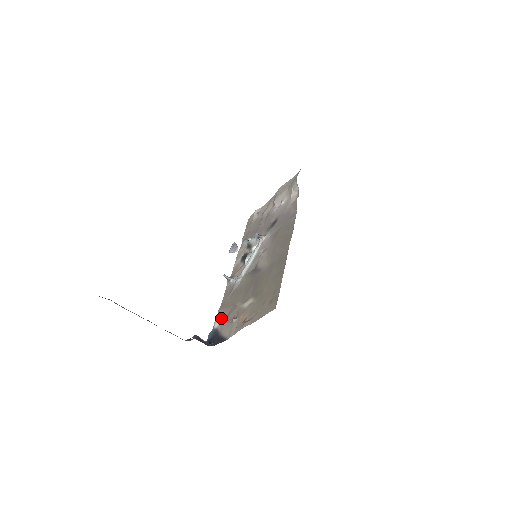
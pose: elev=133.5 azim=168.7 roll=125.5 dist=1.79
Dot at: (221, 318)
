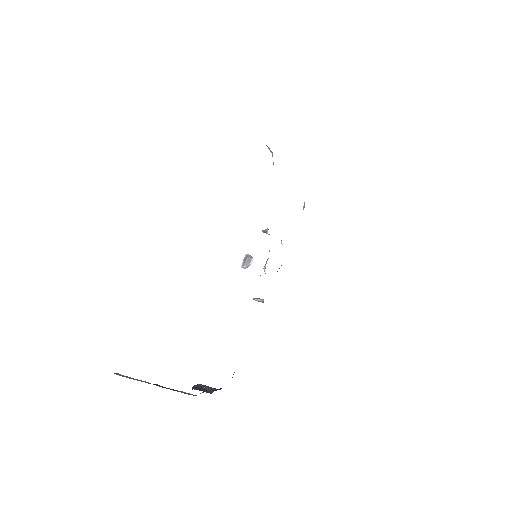
Dot at: occluded
